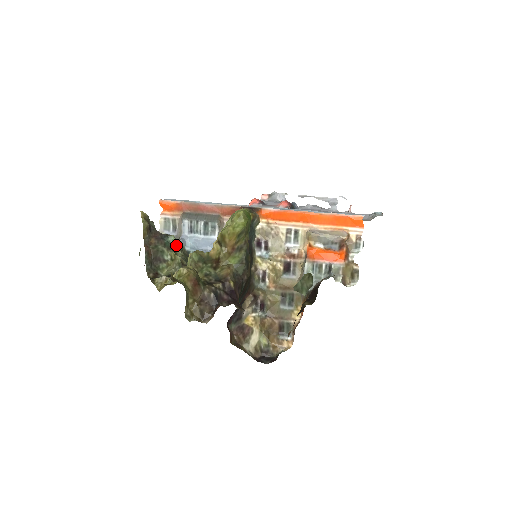
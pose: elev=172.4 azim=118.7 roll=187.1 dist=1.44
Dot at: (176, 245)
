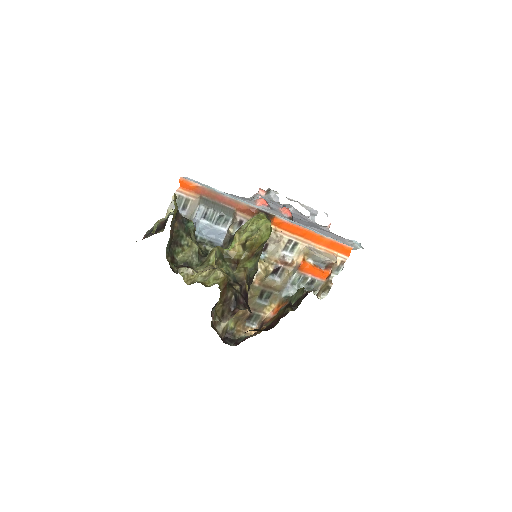
Dot at: (193, 231)
